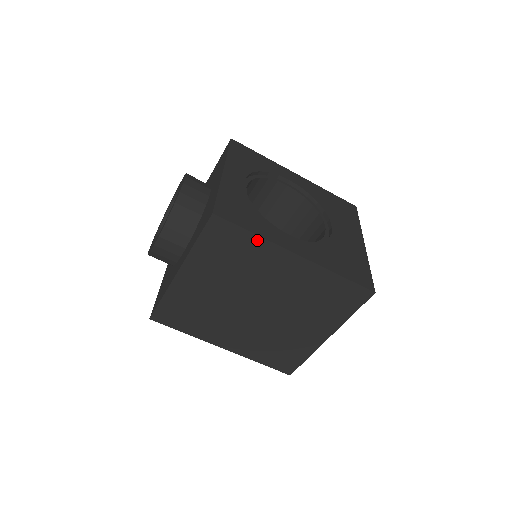
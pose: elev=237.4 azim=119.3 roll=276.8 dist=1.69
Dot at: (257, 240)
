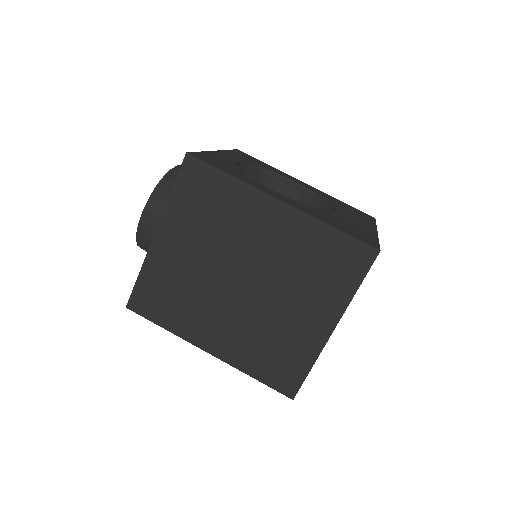
Dot at: (234, 183)
